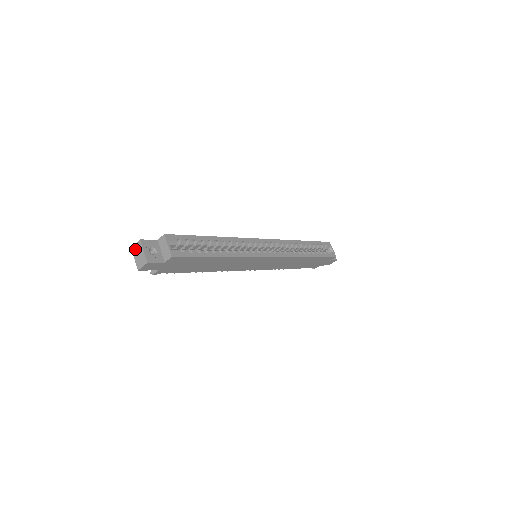
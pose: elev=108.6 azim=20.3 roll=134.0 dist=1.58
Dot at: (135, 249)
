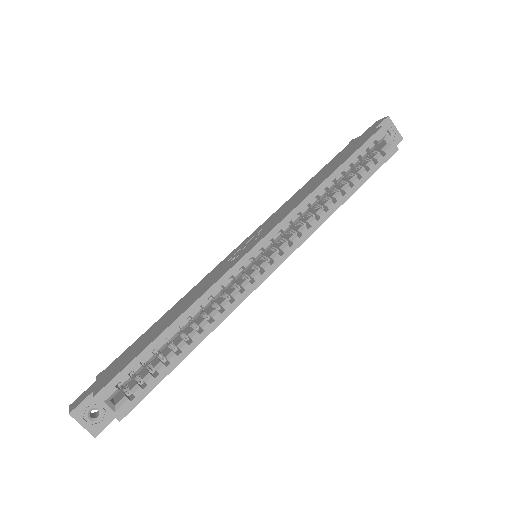
Dot at: occluded
